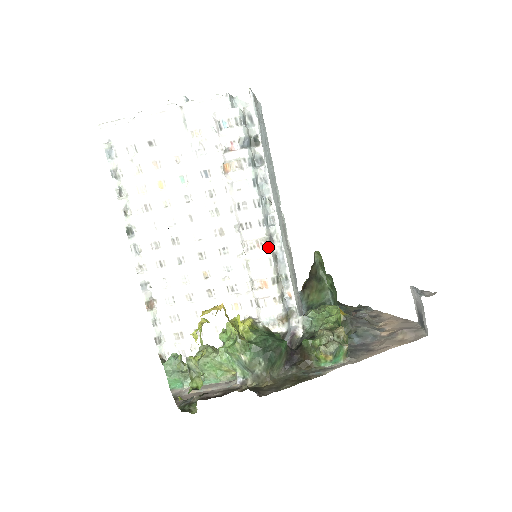
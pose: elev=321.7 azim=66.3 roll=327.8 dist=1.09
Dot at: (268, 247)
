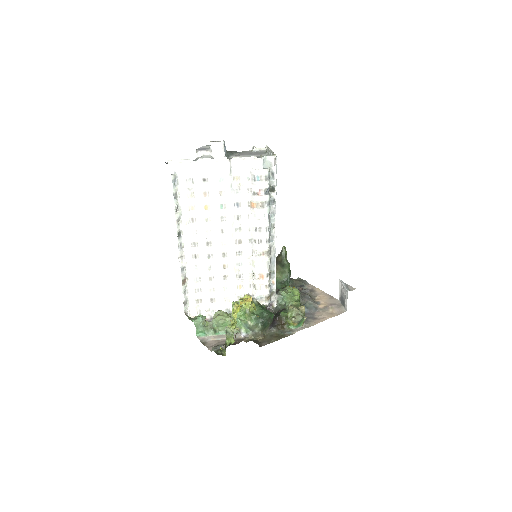
Dot at: (269, 255)
